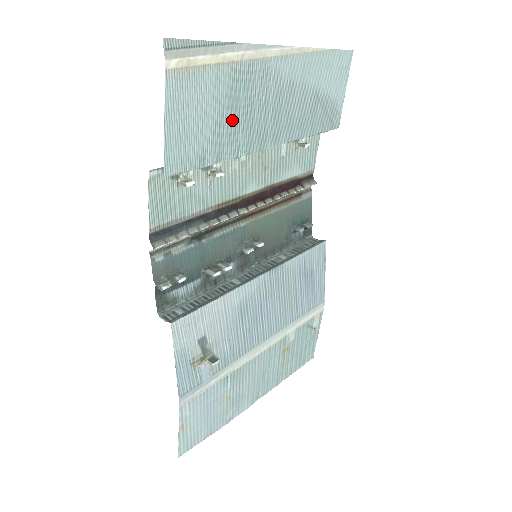
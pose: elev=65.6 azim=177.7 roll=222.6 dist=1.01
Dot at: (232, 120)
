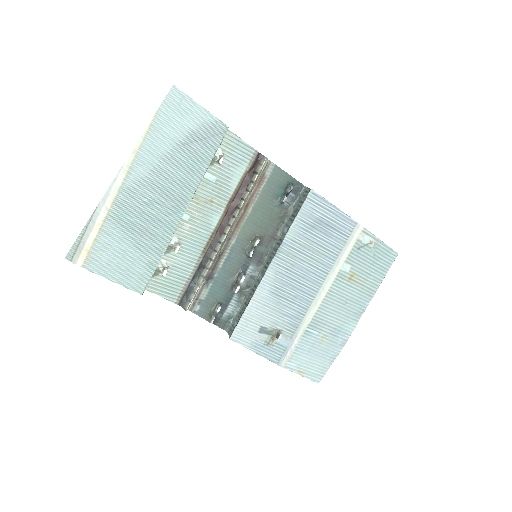
Dot at: (143, 233)
